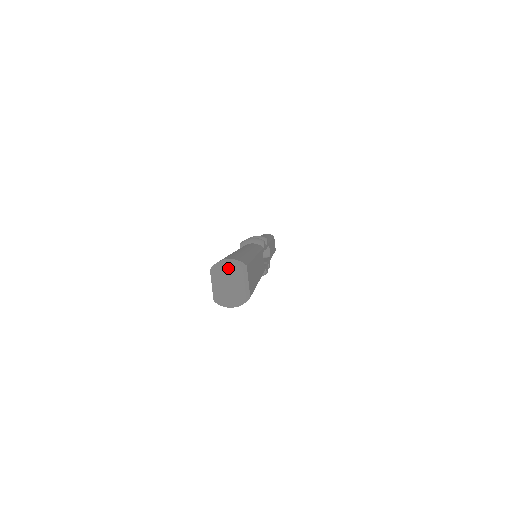
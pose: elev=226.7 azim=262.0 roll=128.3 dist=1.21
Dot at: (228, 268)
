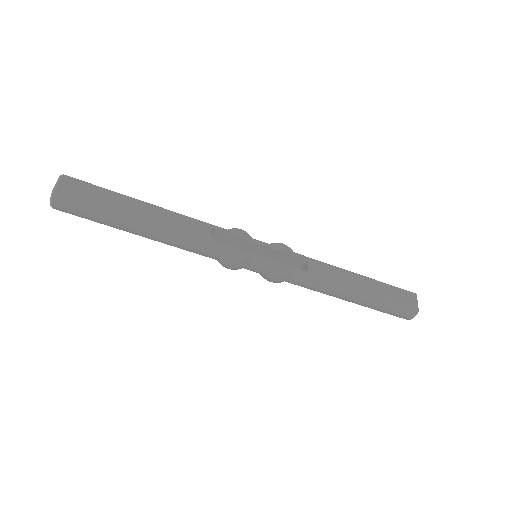
Dot at: occluded
